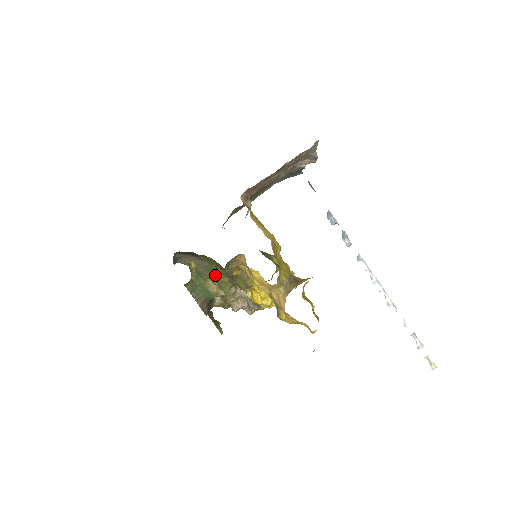
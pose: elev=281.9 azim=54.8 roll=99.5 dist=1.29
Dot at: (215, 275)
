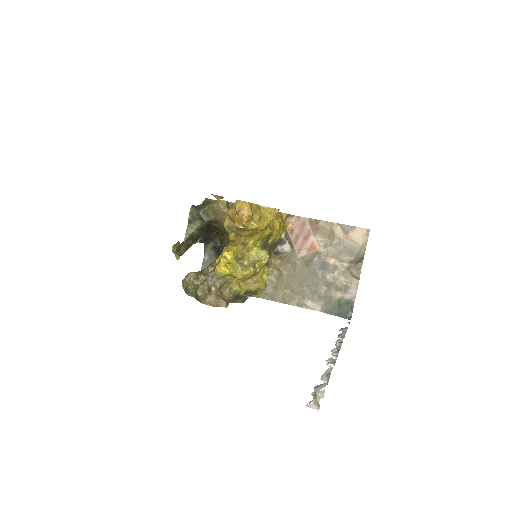
Dot at: occluded
